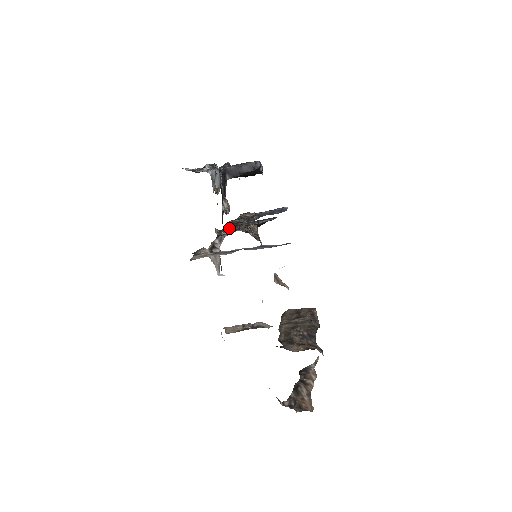
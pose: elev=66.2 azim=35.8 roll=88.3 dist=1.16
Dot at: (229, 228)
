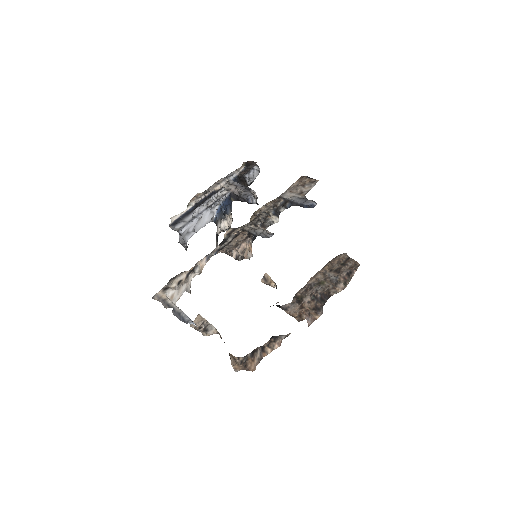
Dot at: (238, 231)
